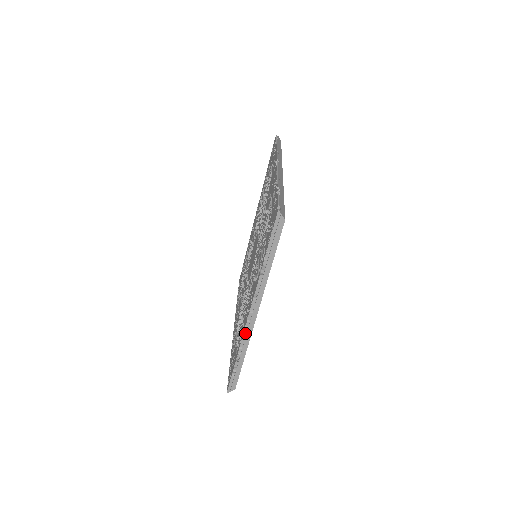
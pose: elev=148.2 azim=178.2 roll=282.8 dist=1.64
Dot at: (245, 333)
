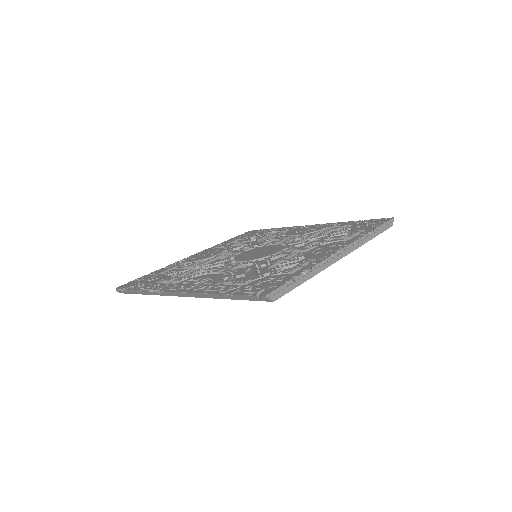
Dot at: (329, 259)
